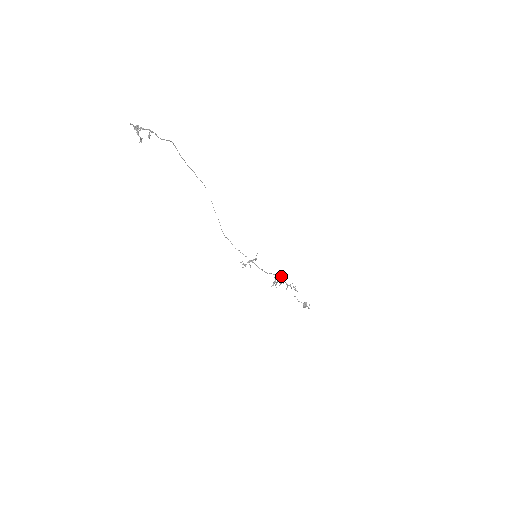
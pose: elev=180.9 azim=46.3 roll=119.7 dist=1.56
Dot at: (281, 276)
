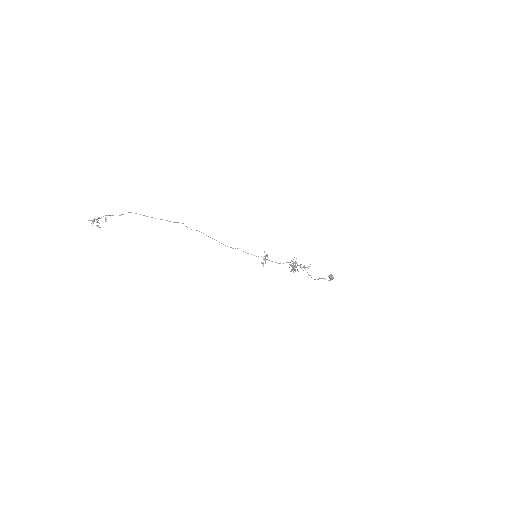
Dot at: occluded
